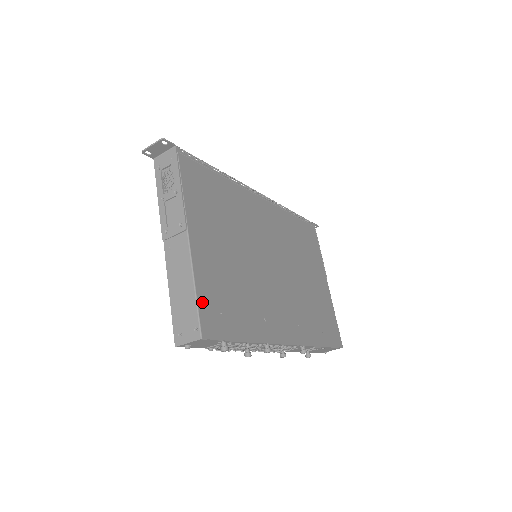
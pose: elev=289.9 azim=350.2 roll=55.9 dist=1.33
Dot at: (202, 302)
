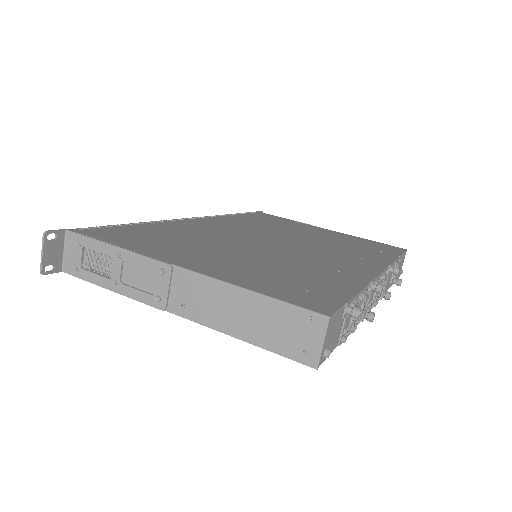
Dot at: (278, 296)
